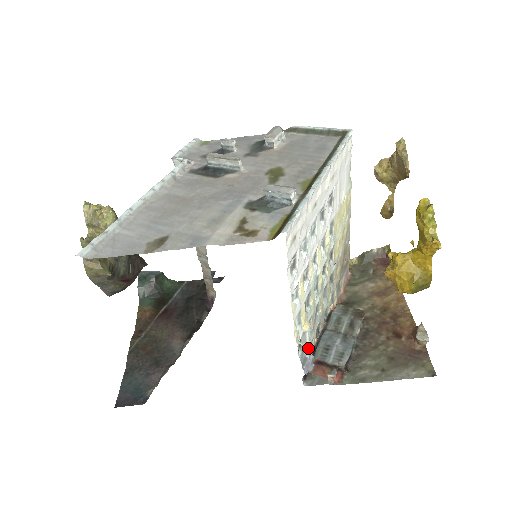
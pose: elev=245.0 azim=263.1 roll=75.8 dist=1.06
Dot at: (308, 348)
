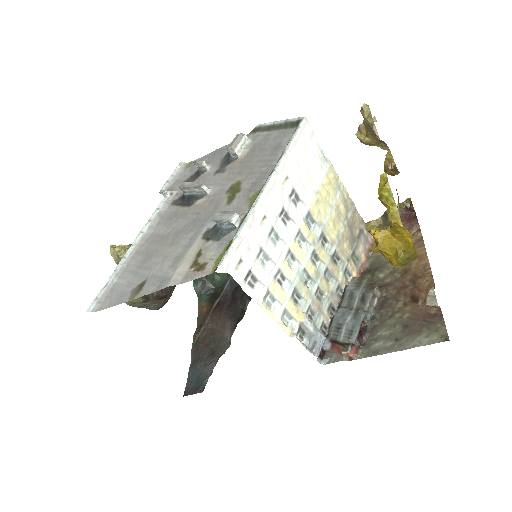
Dot at: (314, 333)
